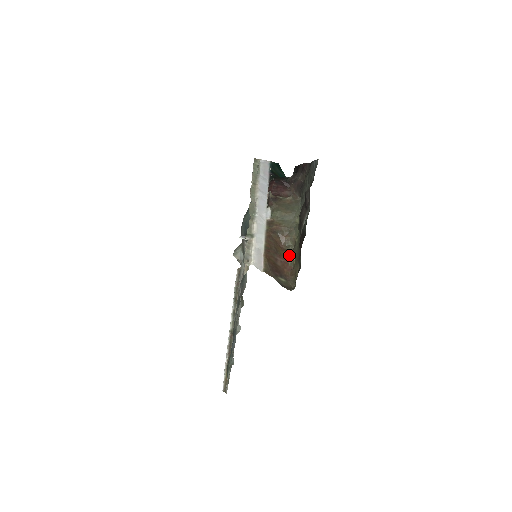
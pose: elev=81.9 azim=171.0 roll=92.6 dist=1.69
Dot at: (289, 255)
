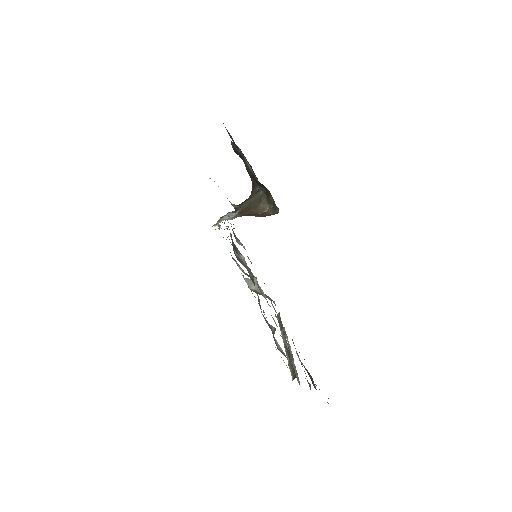
Dot at: (267, 211)
